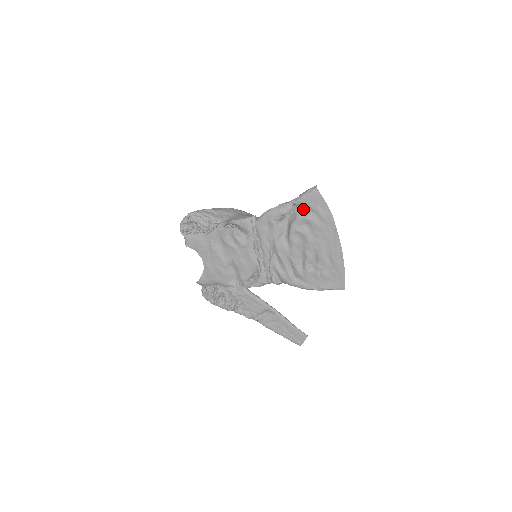
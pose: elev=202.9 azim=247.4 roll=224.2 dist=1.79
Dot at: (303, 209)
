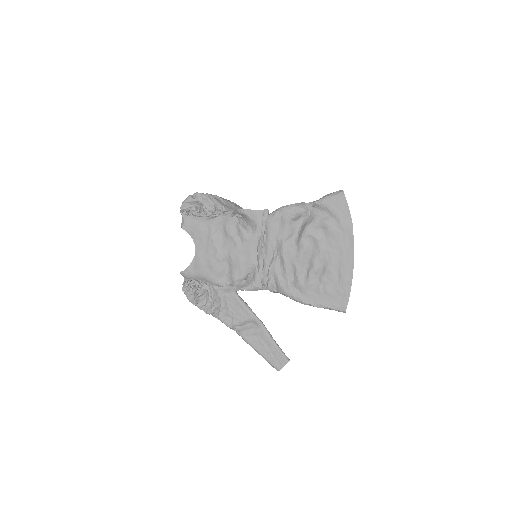
Dot at: (323, 212)
